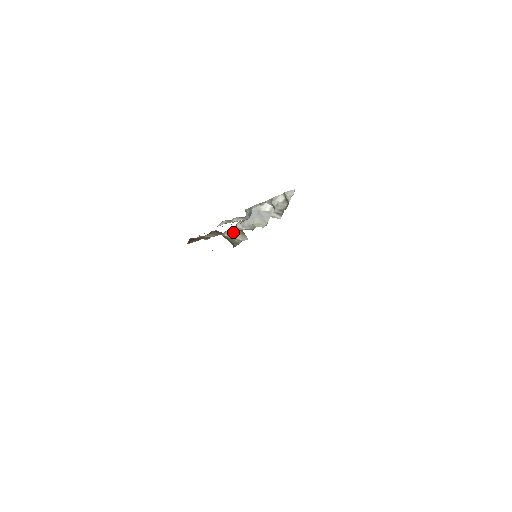
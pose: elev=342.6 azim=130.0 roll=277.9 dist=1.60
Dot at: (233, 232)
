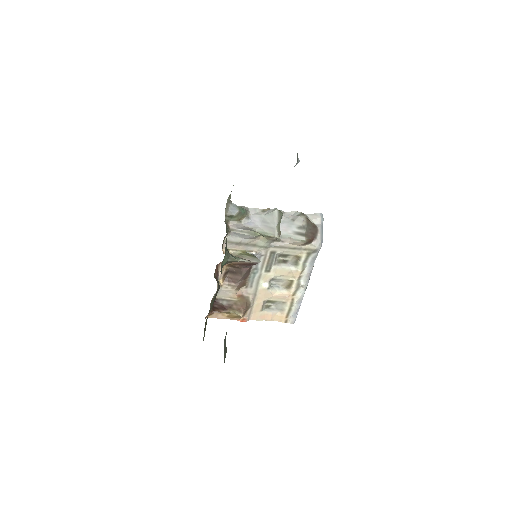
Dot at: (240, 255)
